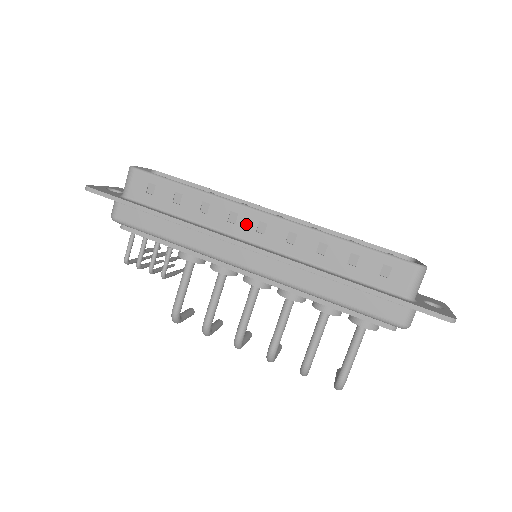
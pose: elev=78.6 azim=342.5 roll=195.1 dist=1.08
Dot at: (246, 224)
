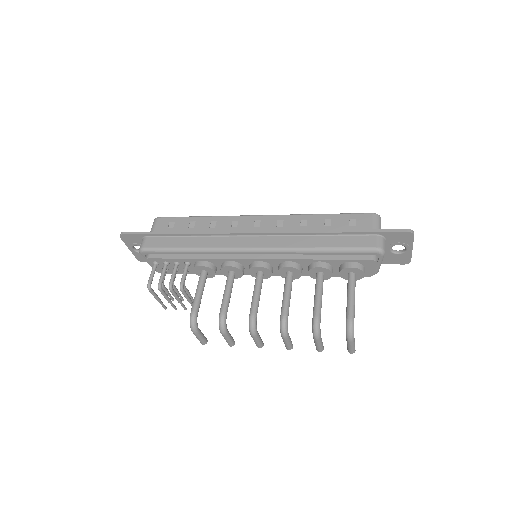
Dot at: (245, 225)
